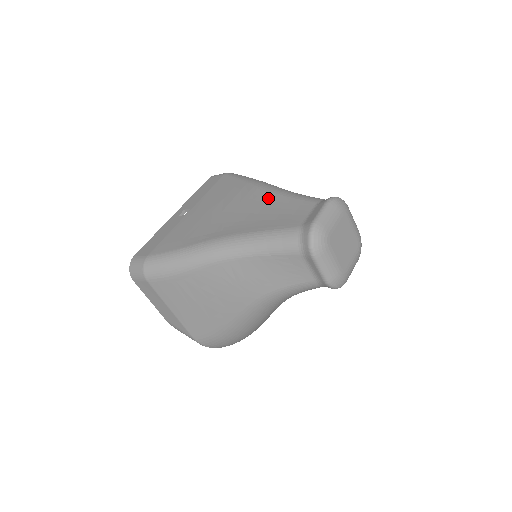
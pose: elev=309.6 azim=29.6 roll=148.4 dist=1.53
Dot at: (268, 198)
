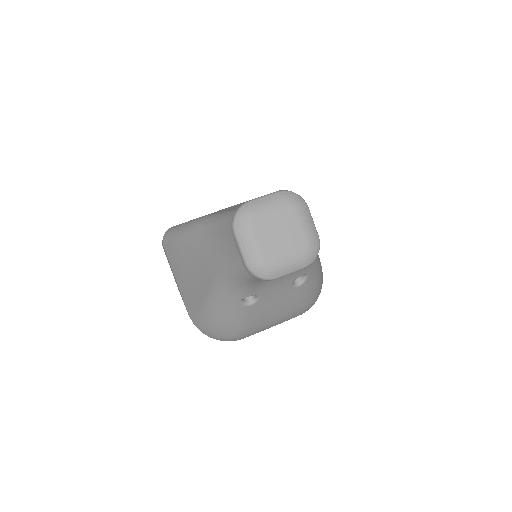
Dot at: occluded
